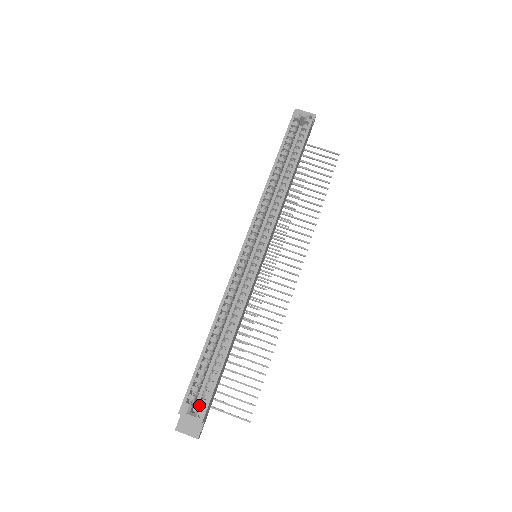
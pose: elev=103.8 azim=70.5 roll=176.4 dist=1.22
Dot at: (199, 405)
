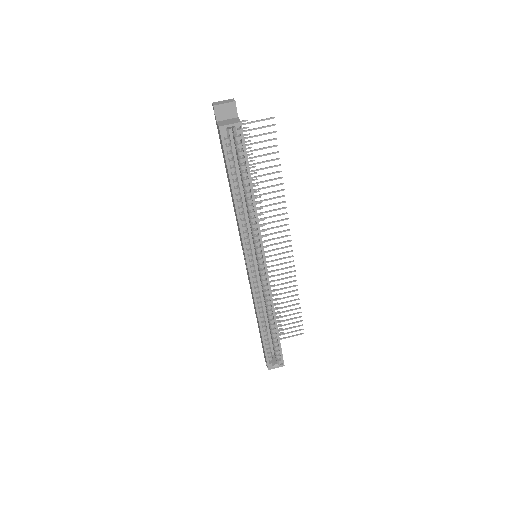
Dot at: (276, 357)
